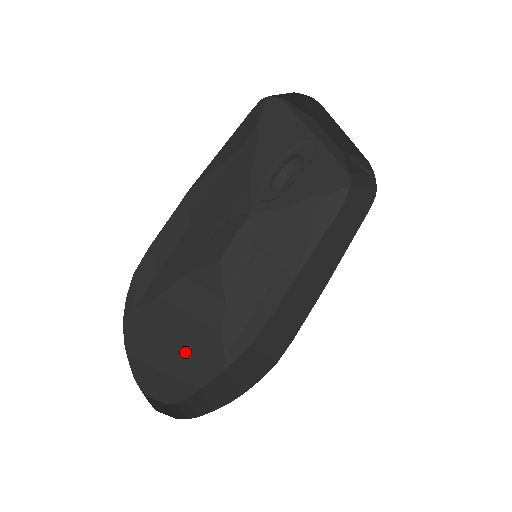
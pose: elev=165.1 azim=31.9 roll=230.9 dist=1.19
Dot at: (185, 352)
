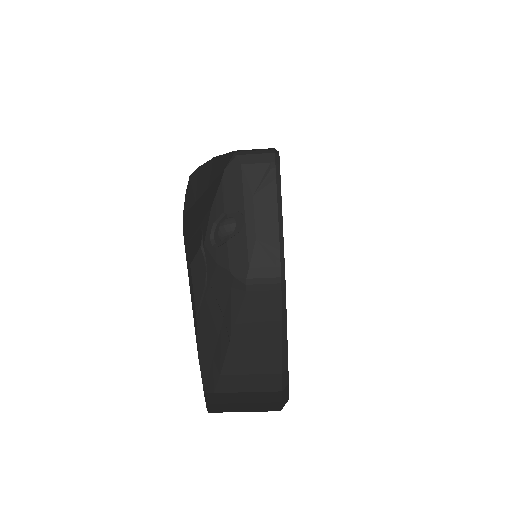
Dot at: occluded
